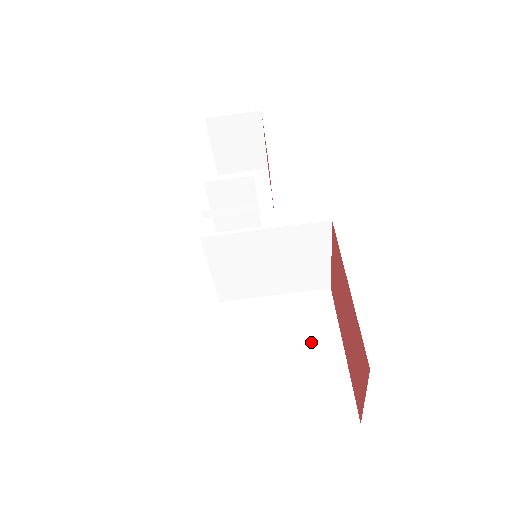
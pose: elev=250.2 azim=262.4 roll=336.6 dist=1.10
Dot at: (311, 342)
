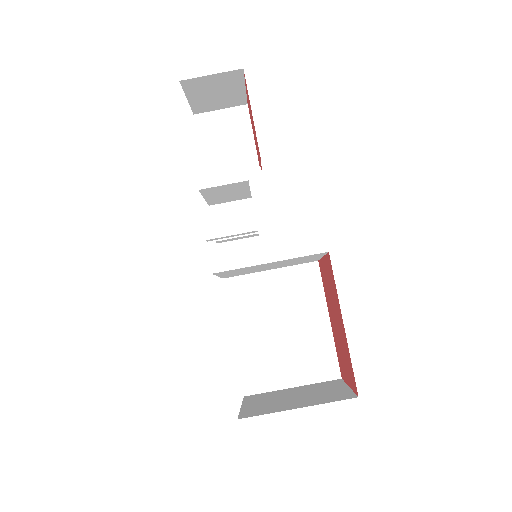
Dot at: (304, 314)
